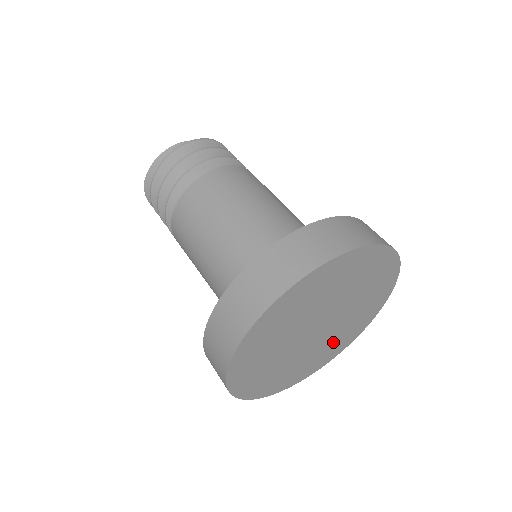
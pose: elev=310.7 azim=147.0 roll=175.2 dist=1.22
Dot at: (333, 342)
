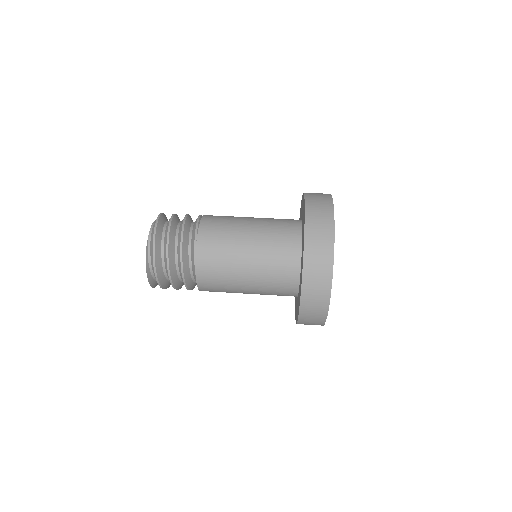
Dot at: occluded
